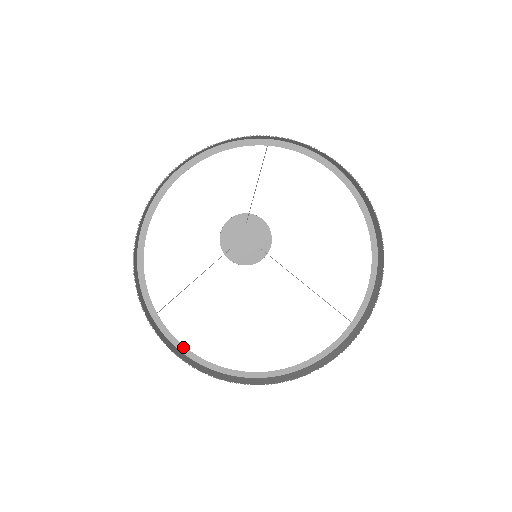
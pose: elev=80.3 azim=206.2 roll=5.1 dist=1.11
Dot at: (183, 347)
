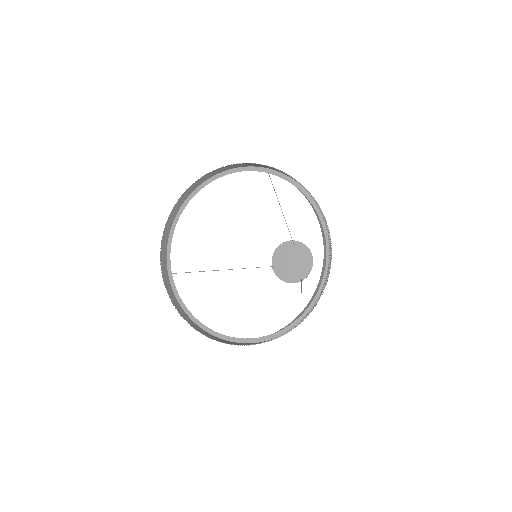
Dot at: (181, 301)
